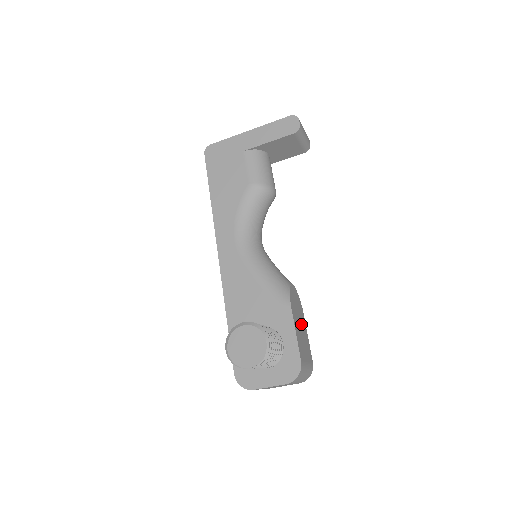
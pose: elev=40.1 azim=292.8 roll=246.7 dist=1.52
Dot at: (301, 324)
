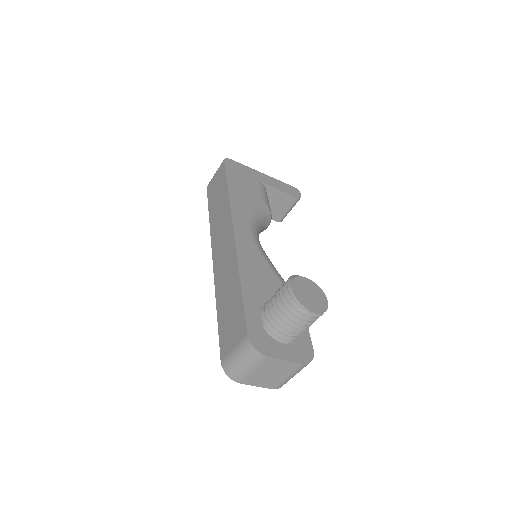
Dot at: occluded
